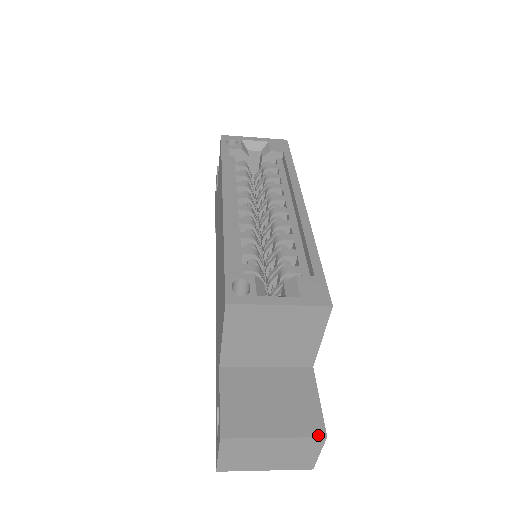
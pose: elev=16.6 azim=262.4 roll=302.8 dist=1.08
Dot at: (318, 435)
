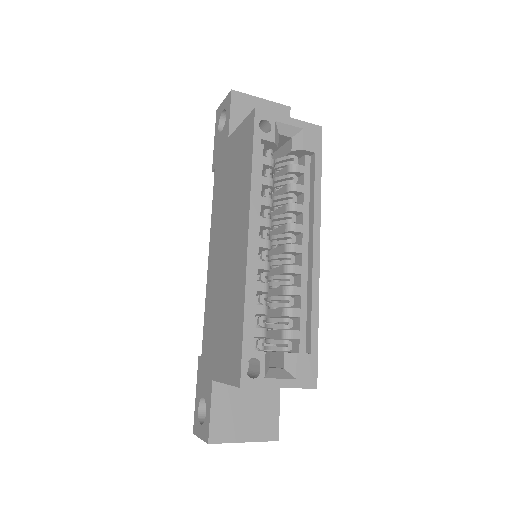
Dot at: (273, 440)
